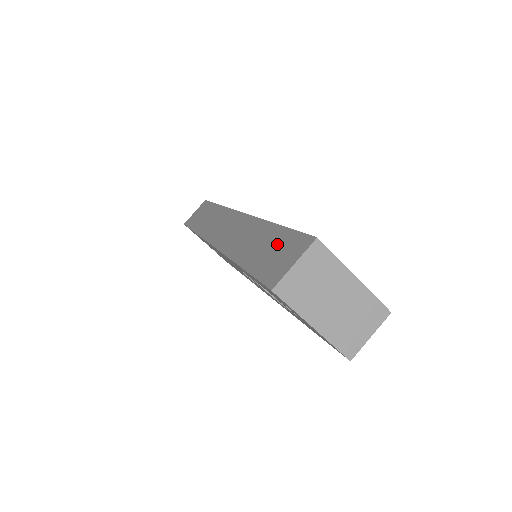
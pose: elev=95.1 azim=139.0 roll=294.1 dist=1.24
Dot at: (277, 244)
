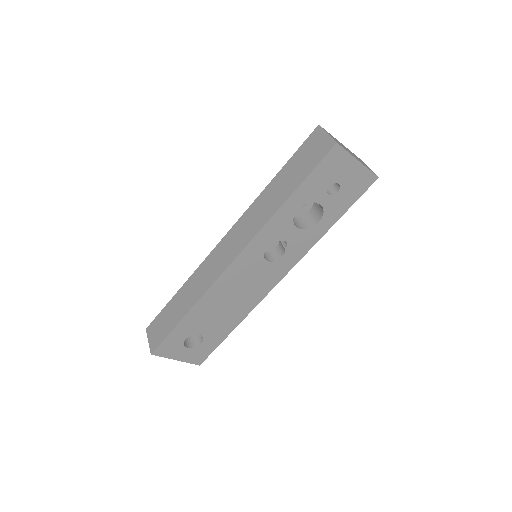
Dot at: (298, 161)
